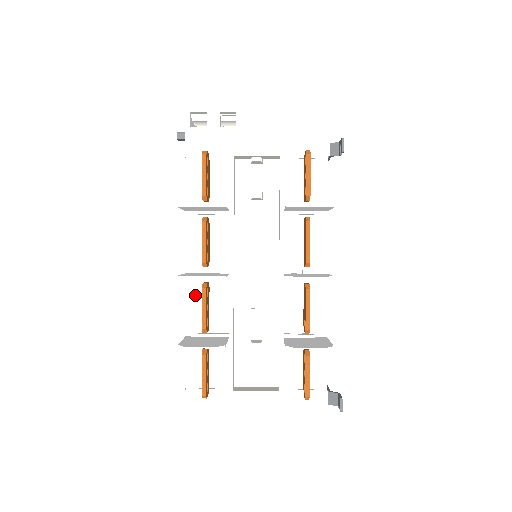
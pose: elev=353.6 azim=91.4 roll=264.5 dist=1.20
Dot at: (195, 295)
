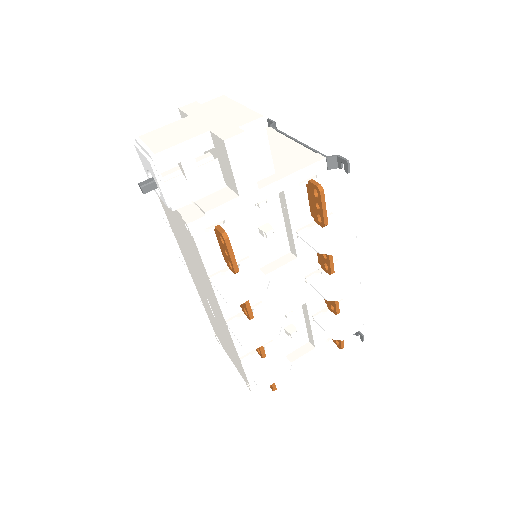
Dot at: occluded
